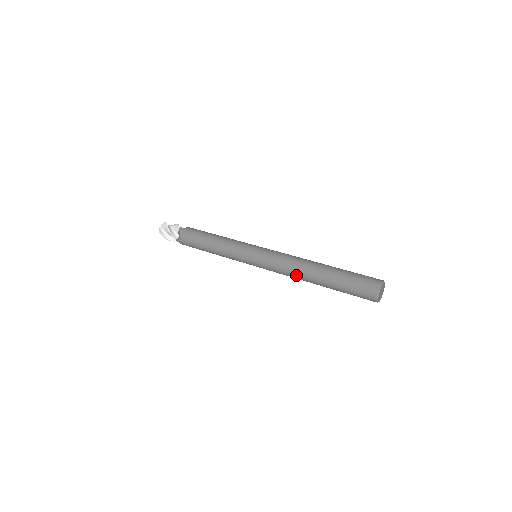
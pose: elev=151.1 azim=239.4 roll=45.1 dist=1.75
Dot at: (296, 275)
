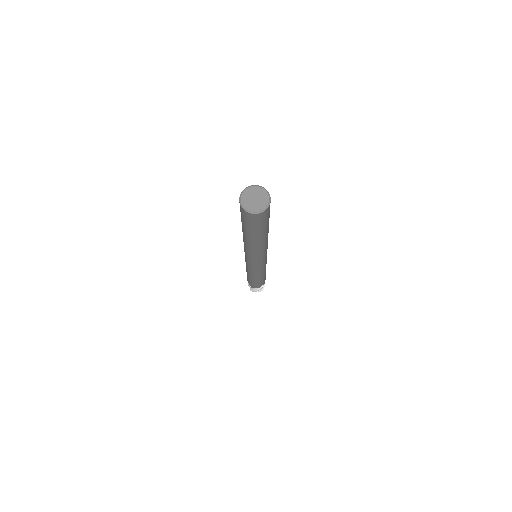
Dot at: occluded
